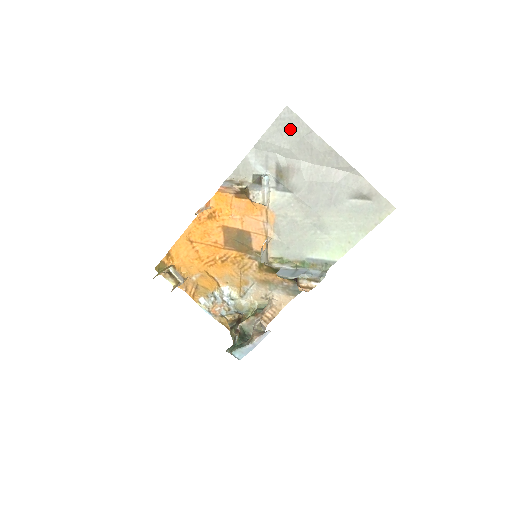
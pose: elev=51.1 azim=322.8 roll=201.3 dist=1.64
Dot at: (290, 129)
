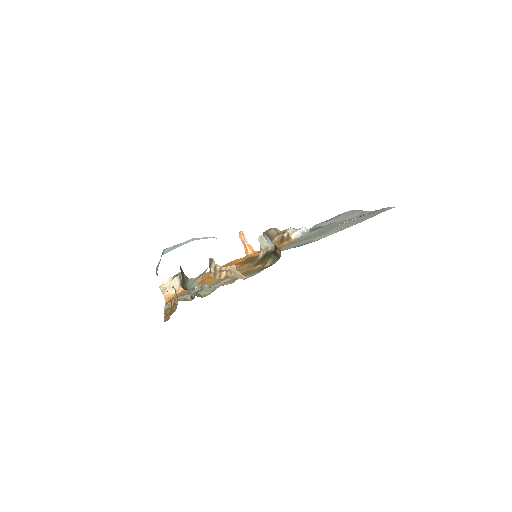
Dot at: occluded
